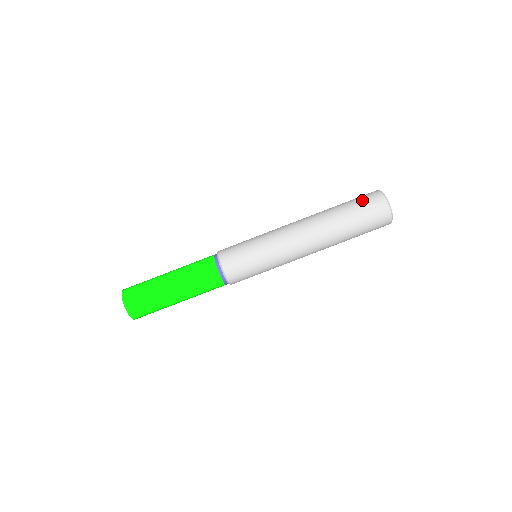
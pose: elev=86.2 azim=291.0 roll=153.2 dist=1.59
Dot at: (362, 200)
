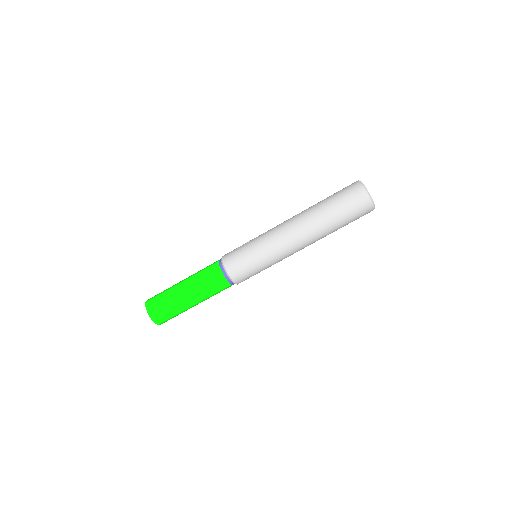
Dot at: (343, 191)
